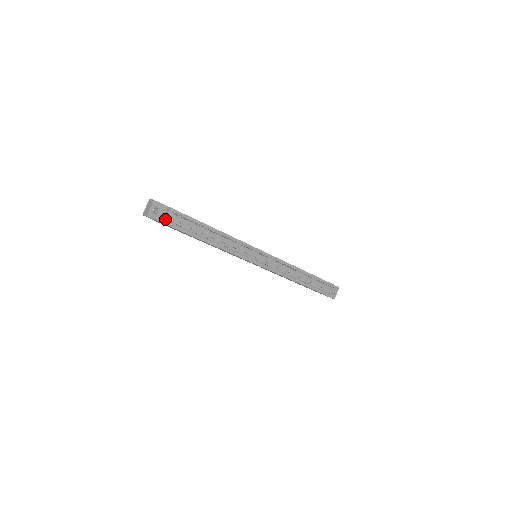
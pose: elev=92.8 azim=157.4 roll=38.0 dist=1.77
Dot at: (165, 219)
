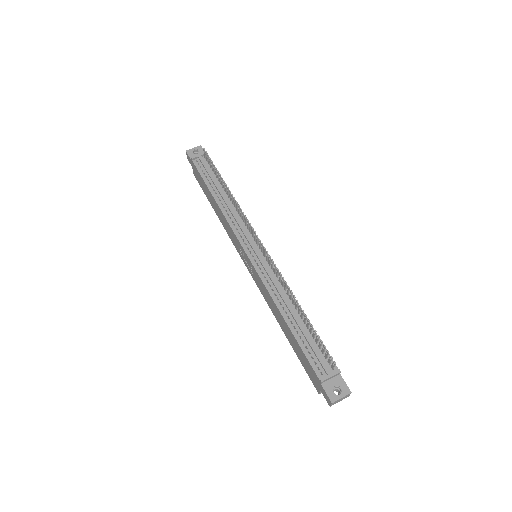
Dot at: (195, 156)
